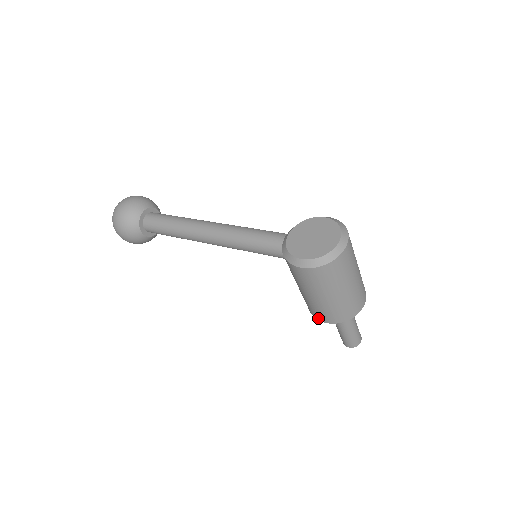
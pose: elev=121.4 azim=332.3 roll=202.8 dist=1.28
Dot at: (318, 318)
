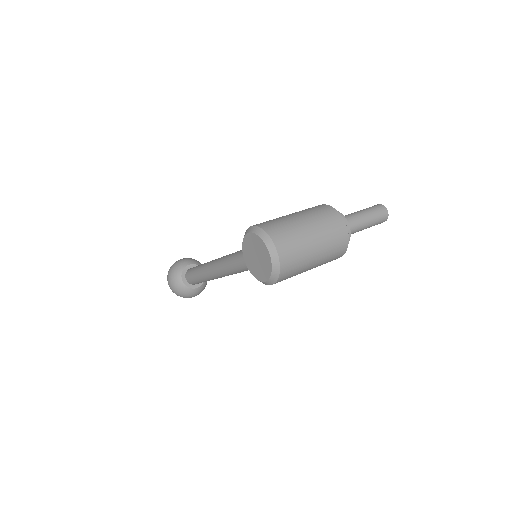
Dot at: occluded
